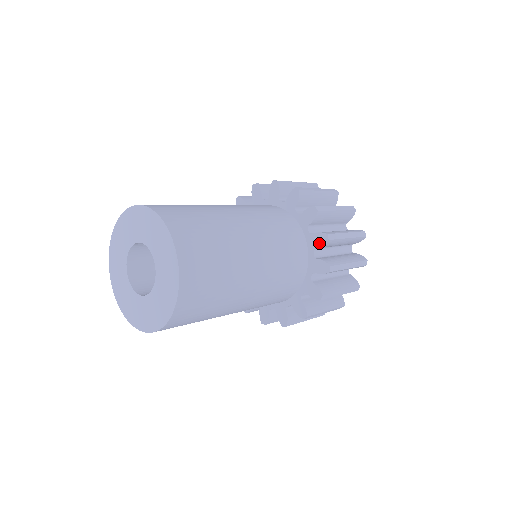
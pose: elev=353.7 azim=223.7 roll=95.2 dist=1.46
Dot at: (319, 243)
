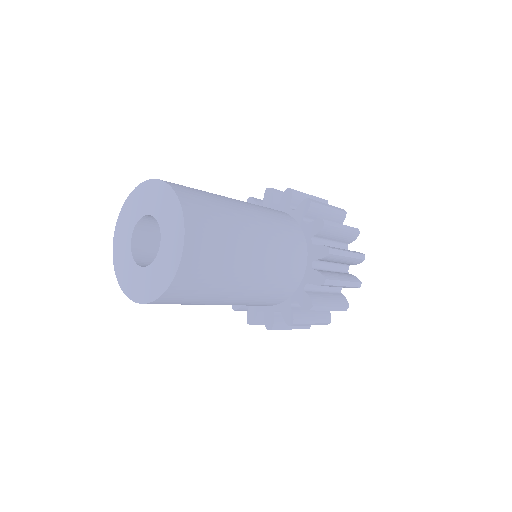
Dot at: (288, 199)
